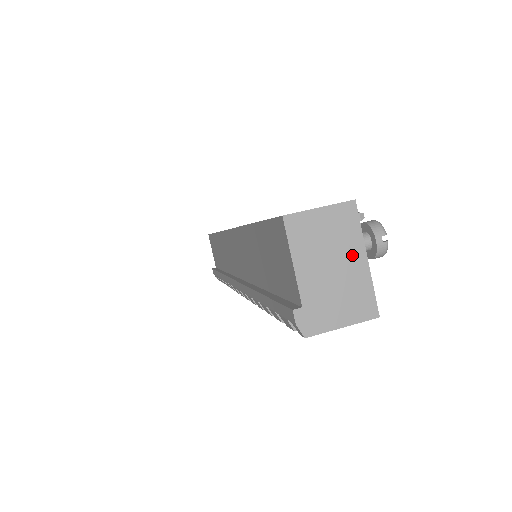
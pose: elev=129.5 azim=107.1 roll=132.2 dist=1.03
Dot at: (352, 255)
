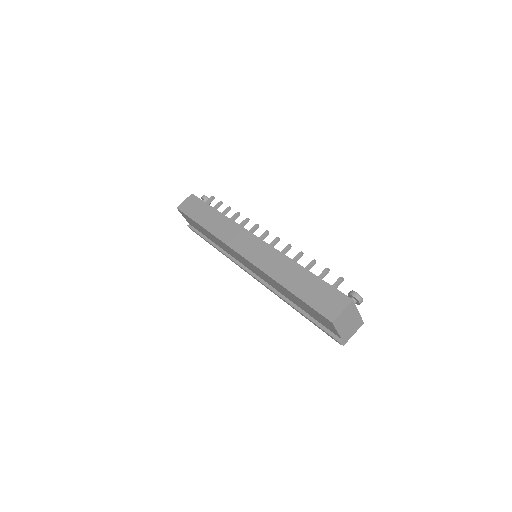
Dot at: (354, 315)
